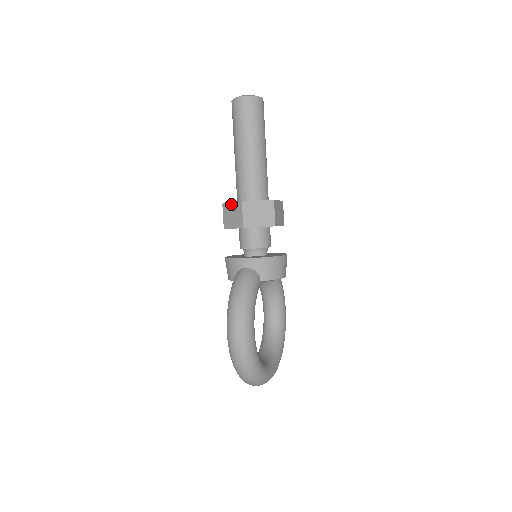
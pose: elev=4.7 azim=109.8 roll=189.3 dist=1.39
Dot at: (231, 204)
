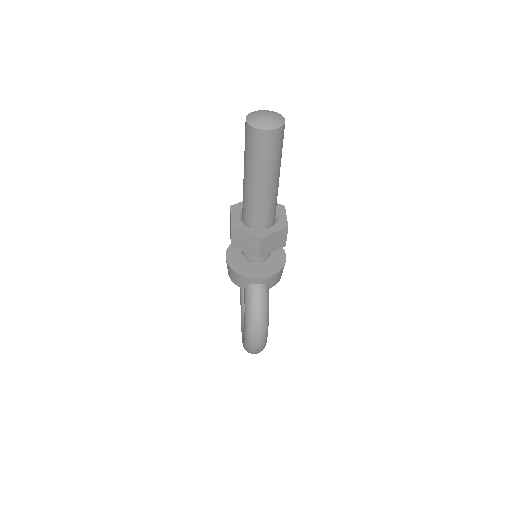
Dot at: (245, 234)
